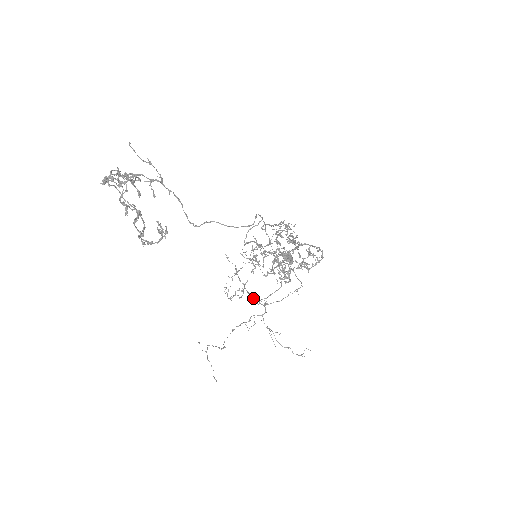
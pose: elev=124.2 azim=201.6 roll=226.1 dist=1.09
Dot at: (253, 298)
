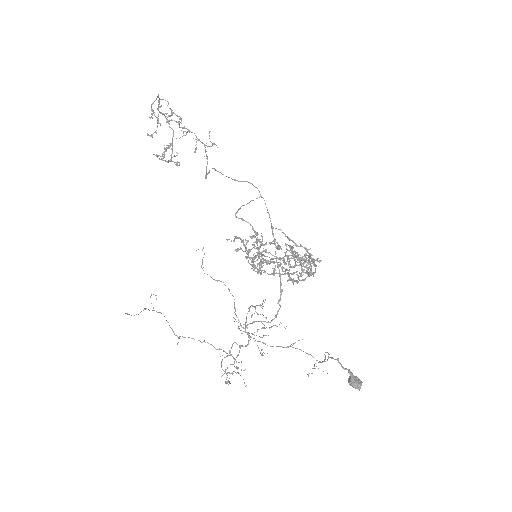
Dot at: (249, 333)
